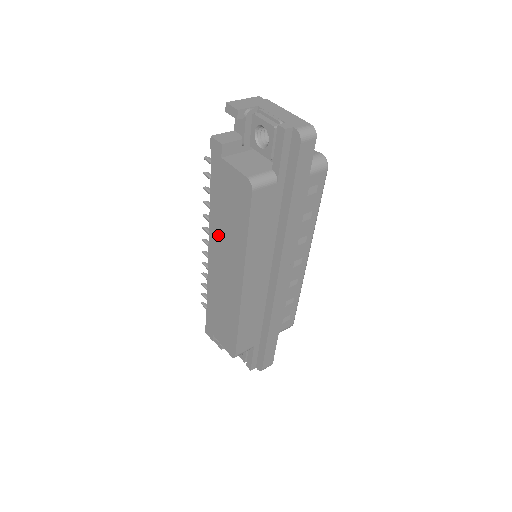
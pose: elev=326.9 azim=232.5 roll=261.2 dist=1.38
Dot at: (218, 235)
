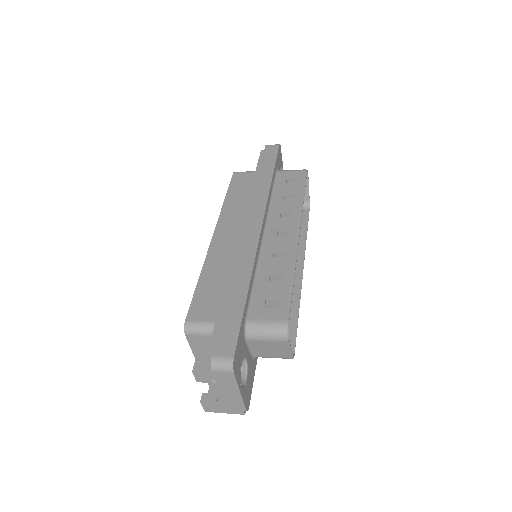
Dot at: occluded
